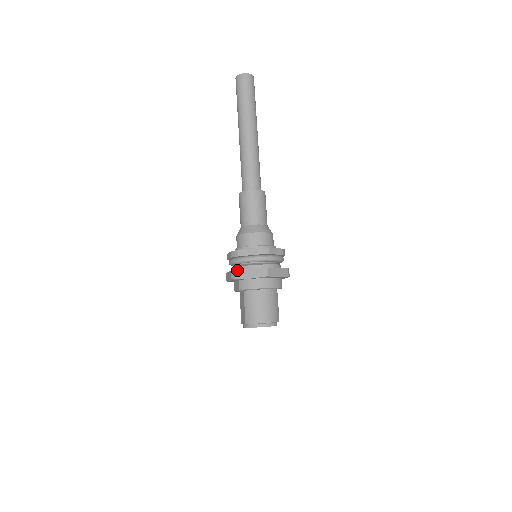
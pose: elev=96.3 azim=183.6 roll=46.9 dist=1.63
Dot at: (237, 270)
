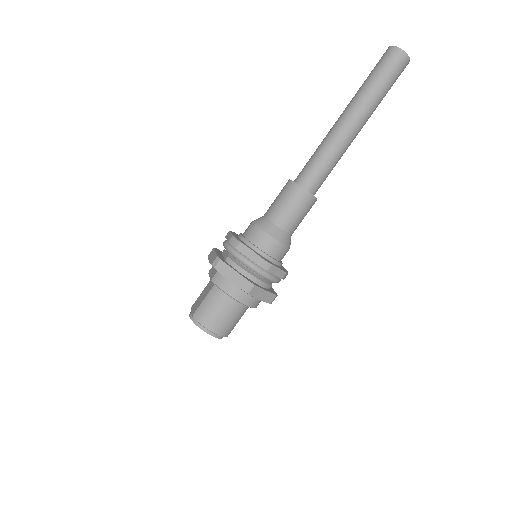
Dot at: (223, 261)
